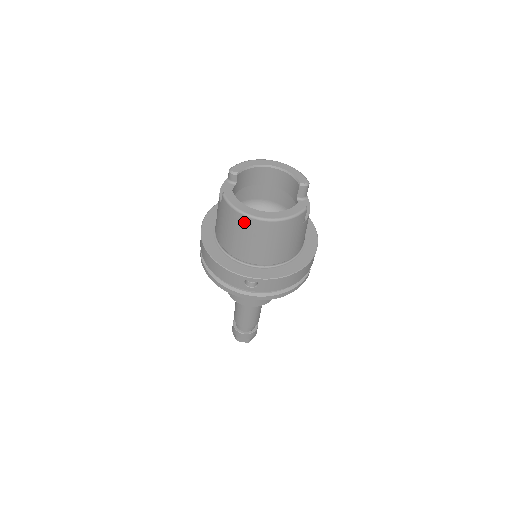
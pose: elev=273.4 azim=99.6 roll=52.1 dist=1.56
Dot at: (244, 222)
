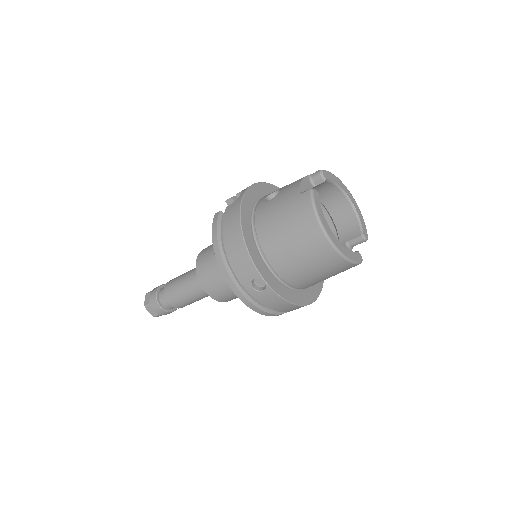
Dot at: (313, 231)
